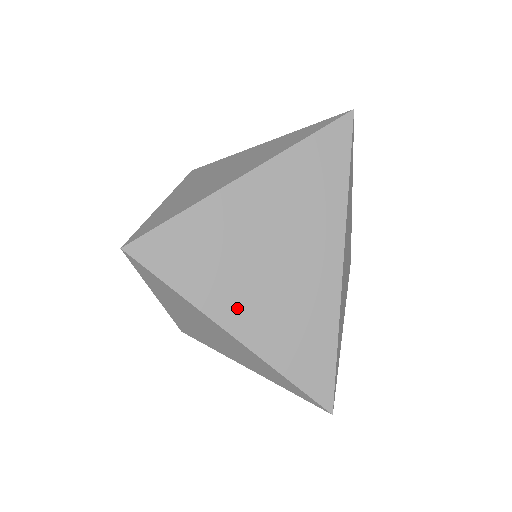
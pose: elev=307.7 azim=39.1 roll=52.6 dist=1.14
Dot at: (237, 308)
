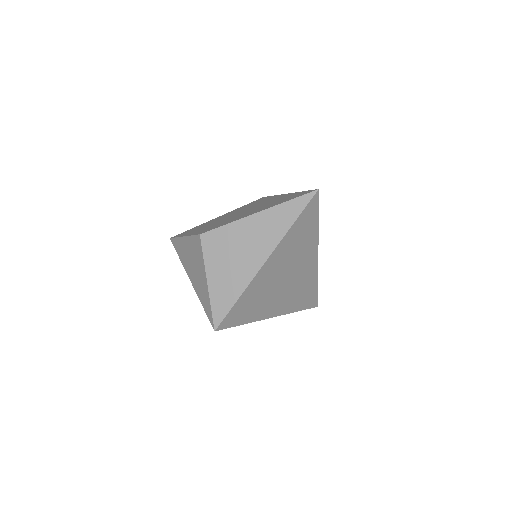
Dot at: (273, 308)
